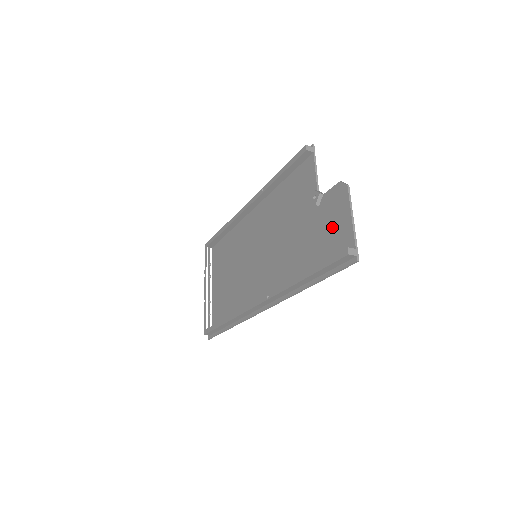
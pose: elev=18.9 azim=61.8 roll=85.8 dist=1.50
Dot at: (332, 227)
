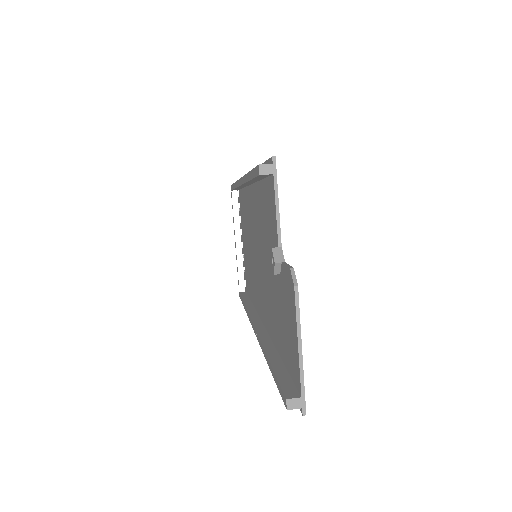
Dot at: (288, 328)
